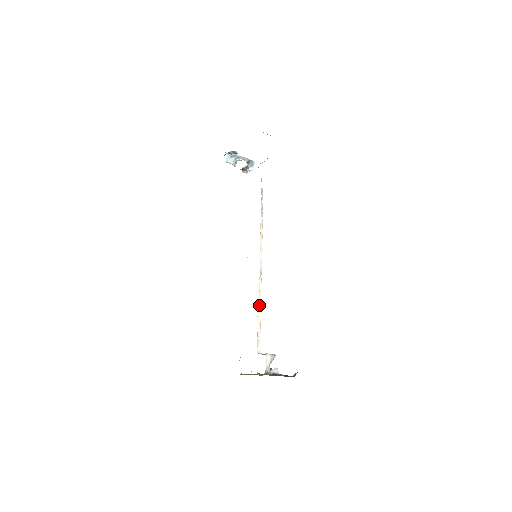
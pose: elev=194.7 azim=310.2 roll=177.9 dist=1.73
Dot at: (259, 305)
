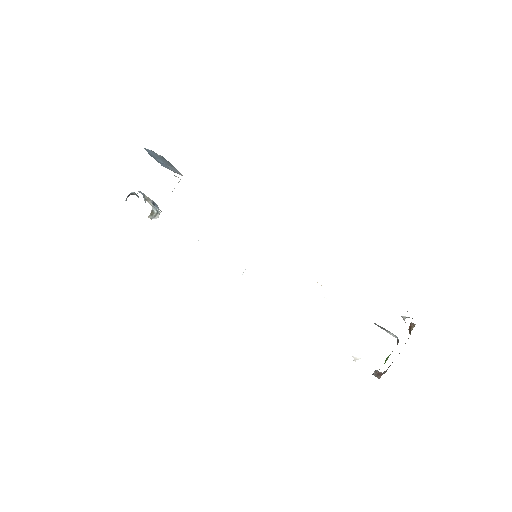
Dot at: occluded
